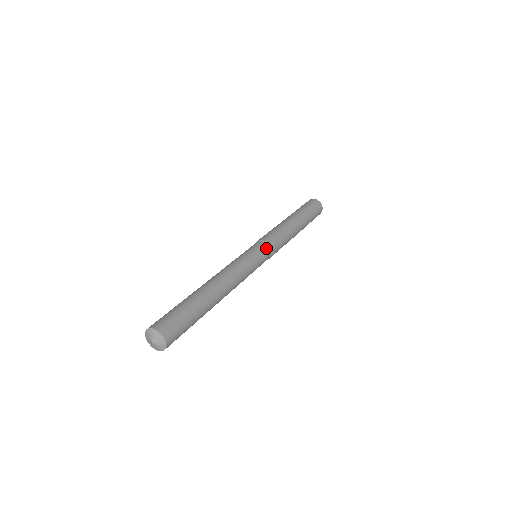
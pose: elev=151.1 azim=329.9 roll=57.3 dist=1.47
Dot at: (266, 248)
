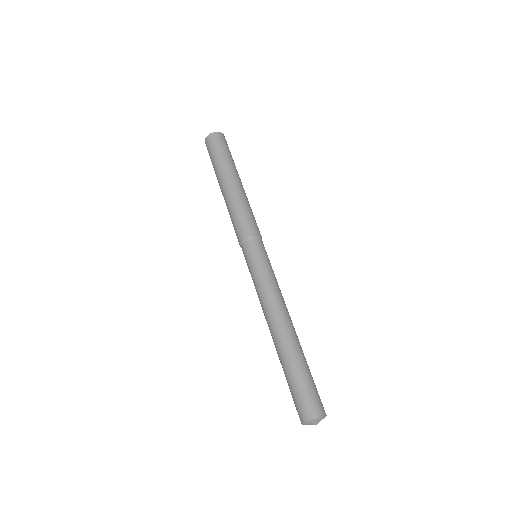
Dot at: (263, 245)
